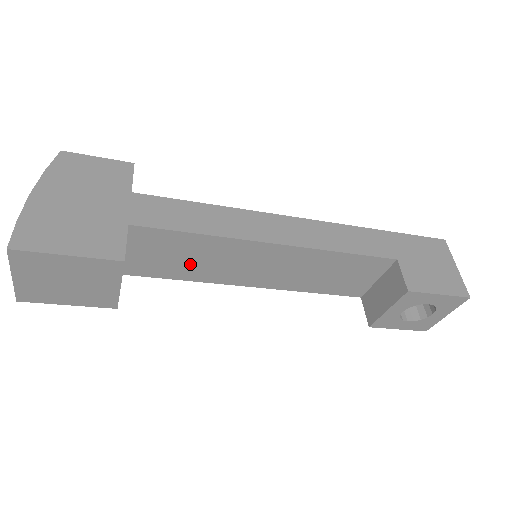
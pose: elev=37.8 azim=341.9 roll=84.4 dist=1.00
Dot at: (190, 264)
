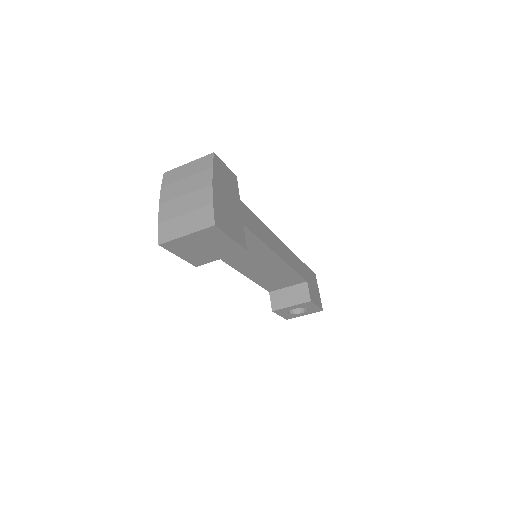
Dot at: occluded
